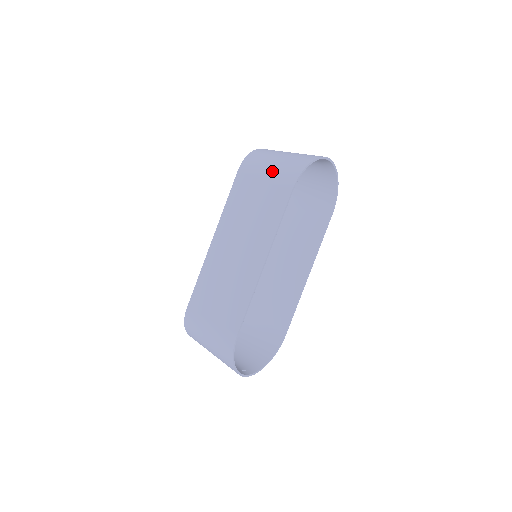
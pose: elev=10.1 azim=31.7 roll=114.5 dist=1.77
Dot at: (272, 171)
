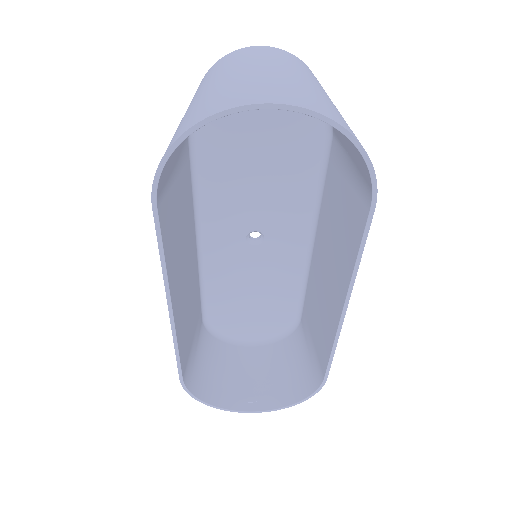
Dot at: occluded
